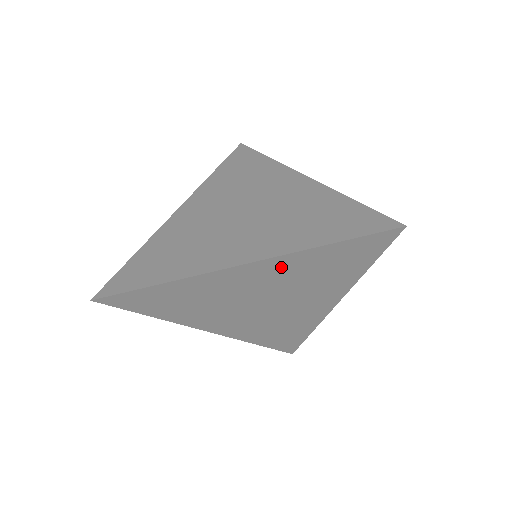
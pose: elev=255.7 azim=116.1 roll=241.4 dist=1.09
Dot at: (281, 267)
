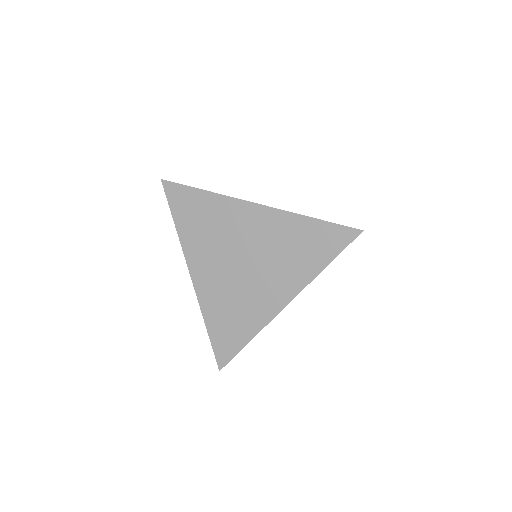
Dot at: (276, 223)
